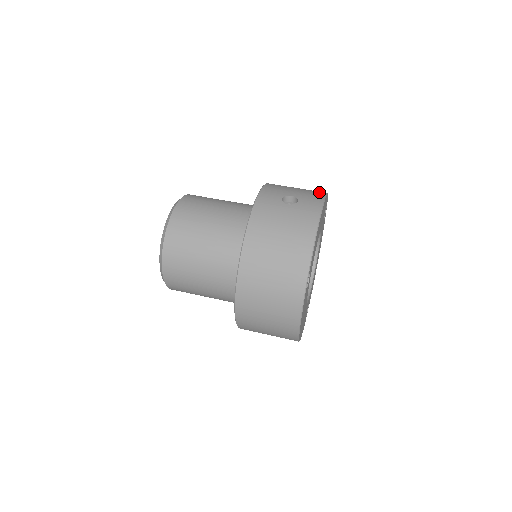
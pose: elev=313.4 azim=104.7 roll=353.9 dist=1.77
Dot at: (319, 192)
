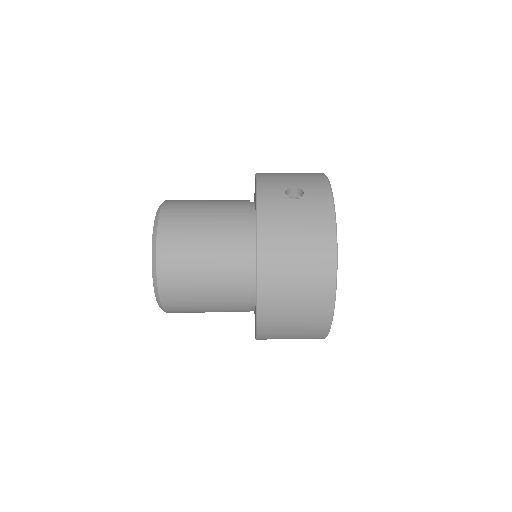
Dot at: (318, 175)
